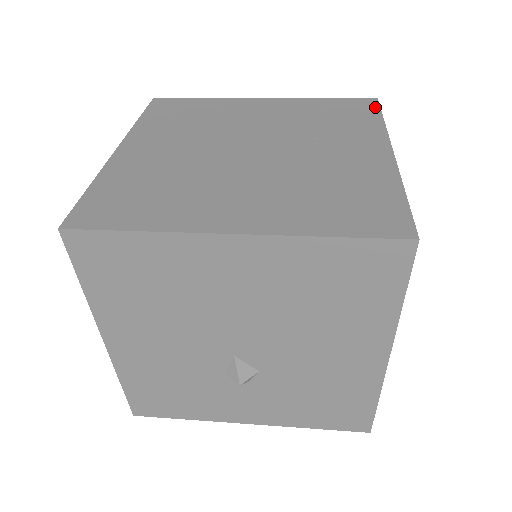
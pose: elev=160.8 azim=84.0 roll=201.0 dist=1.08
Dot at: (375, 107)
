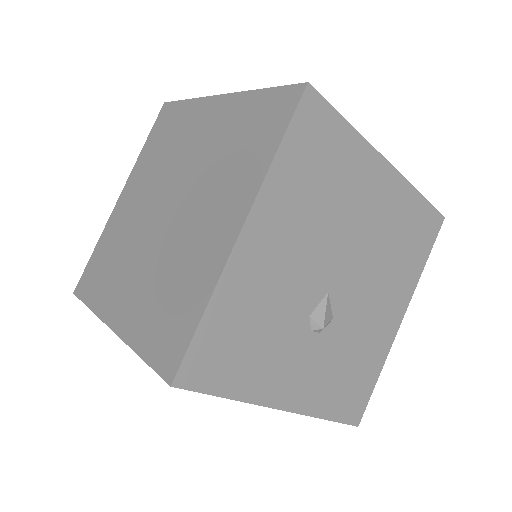
Dot at: occluded
